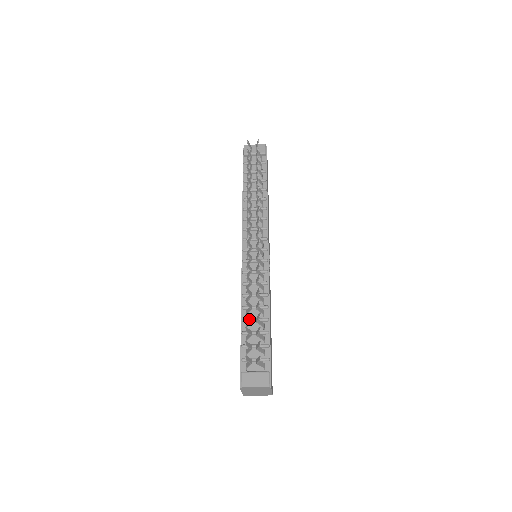
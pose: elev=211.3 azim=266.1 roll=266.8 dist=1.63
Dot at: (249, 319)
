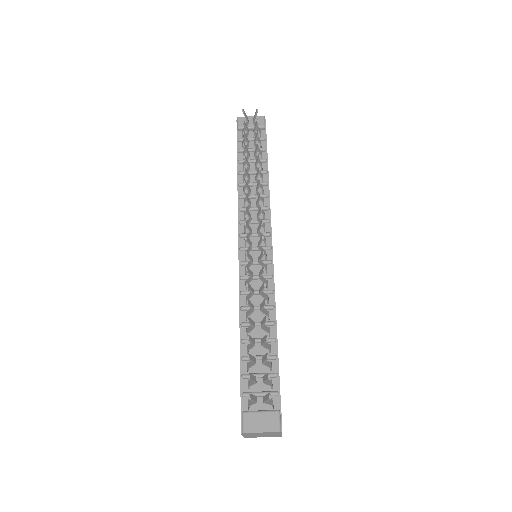
Dot at: (252, 342)
